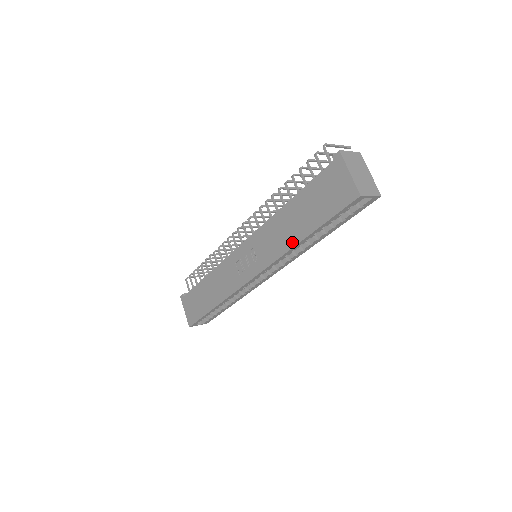
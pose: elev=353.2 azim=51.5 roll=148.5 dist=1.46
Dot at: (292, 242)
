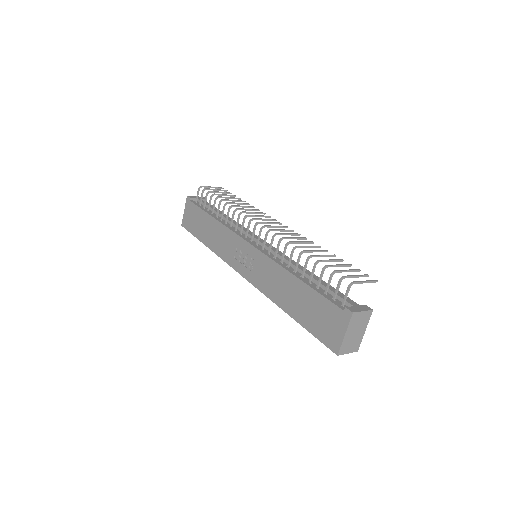
Dot at: (280, 302)
